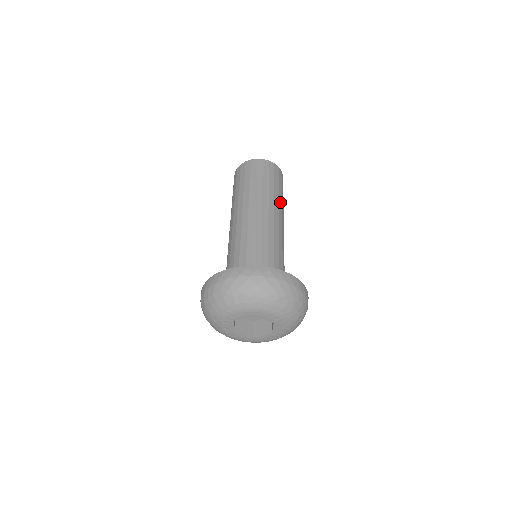
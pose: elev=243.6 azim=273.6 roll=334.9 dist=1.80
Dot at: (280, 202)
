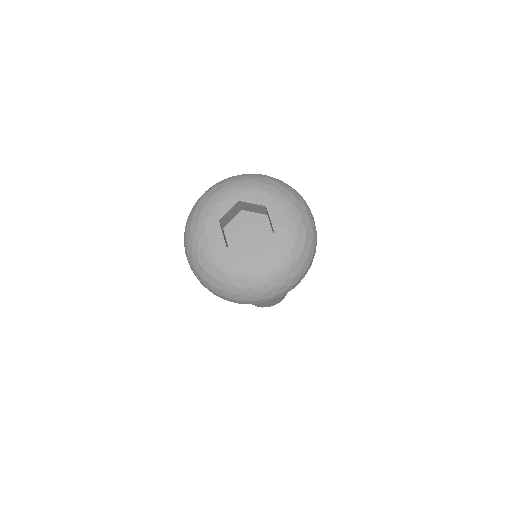
Dot at: occluded
